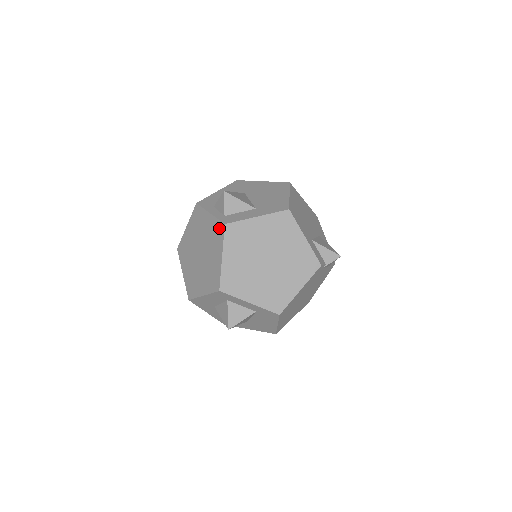
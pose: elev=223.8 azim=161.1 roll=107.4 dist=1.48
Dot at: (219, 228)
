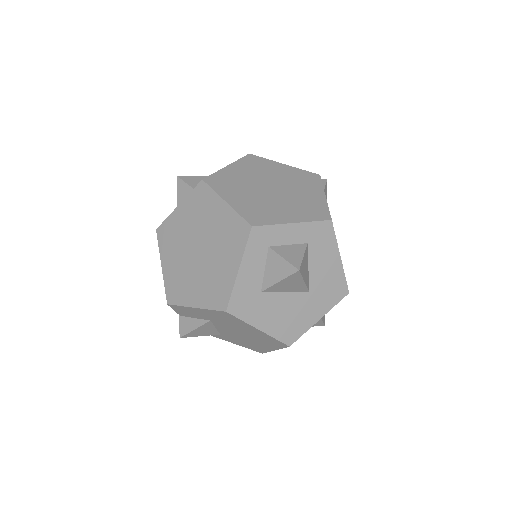
Dot at: (199, 193)
